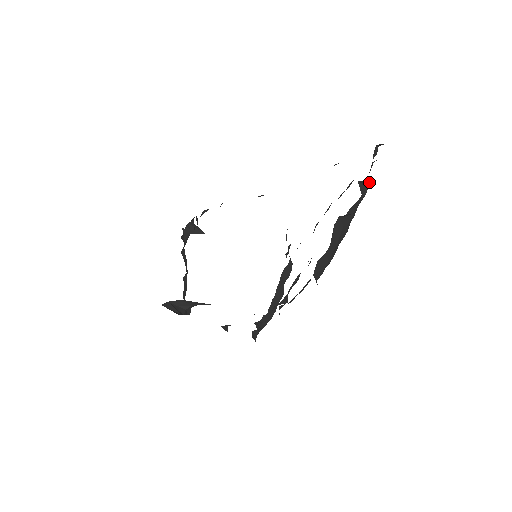
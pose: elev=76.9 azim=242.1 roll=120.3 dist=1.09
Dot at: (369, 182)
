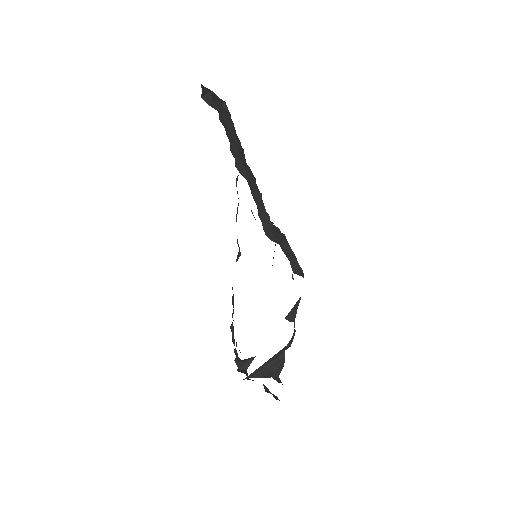
Dot at: (223, 106)
